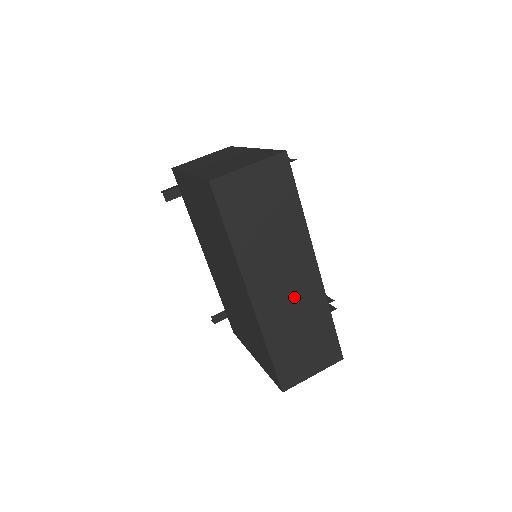
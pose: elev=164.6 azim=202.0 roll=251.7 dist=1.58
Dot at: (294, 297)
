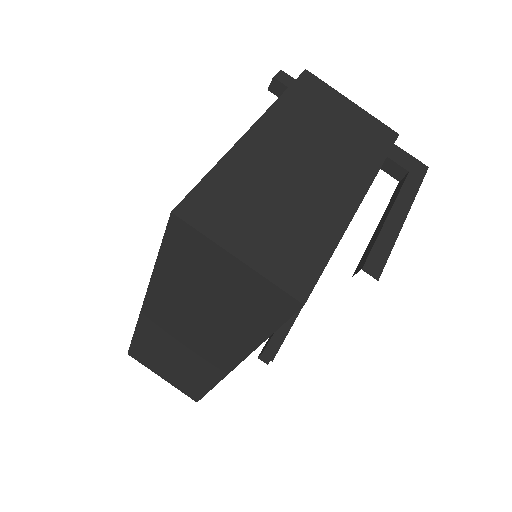
Dot at: (188, 350)
